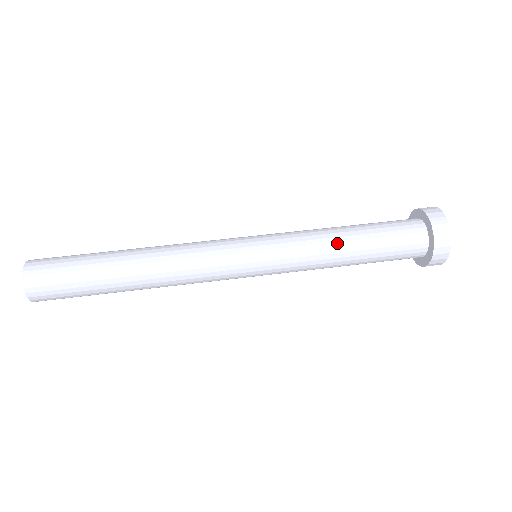
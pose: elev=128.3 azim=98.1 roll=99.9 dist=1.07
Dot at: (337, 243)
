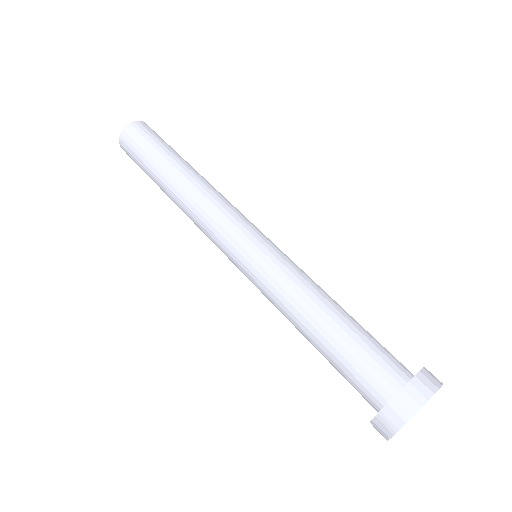
Dot at: (297, 325)
